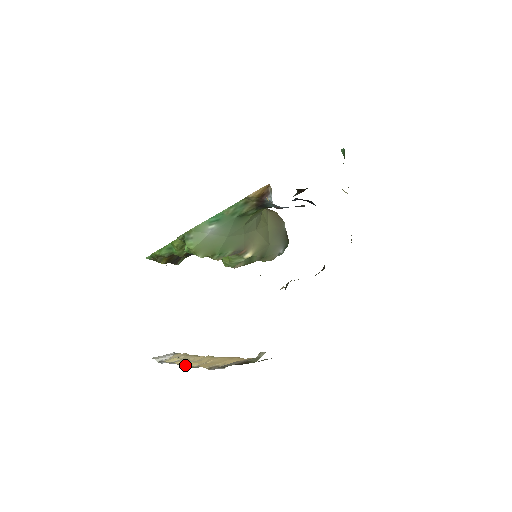
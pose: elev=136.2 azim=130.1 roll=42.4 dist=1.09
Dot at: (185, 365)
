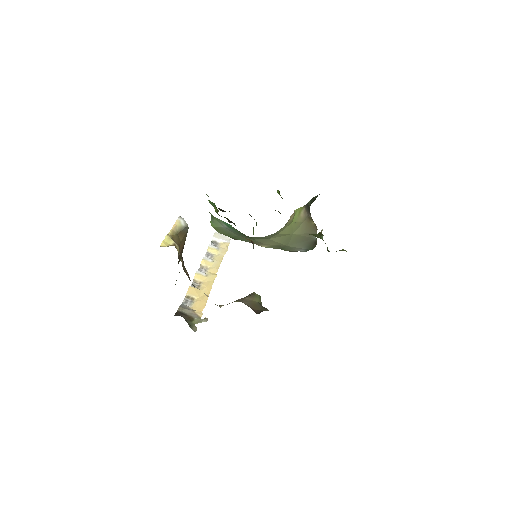
Dot at: (201, 270)
